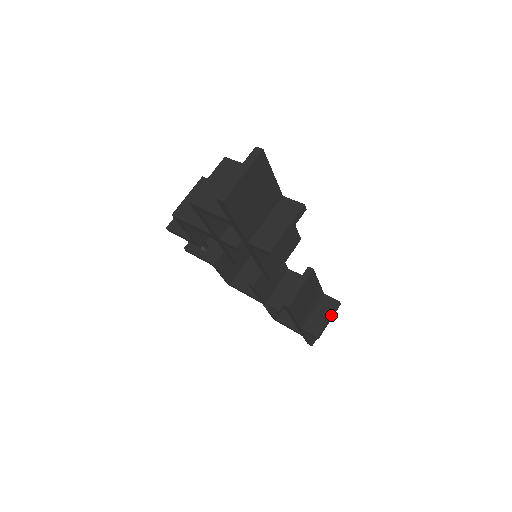
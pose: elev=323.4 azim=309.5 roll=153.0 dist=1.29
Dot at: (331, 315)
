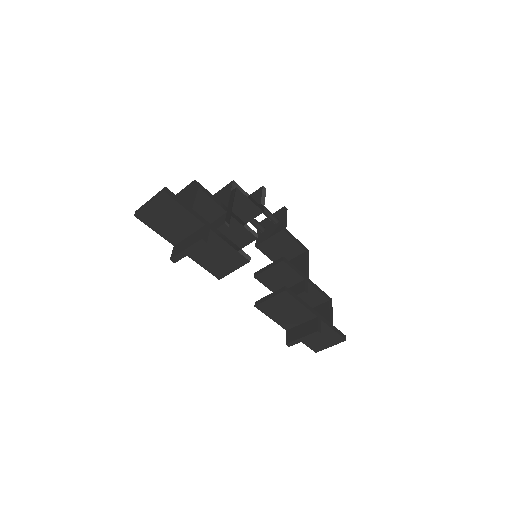
Dot at: (305, 336)
